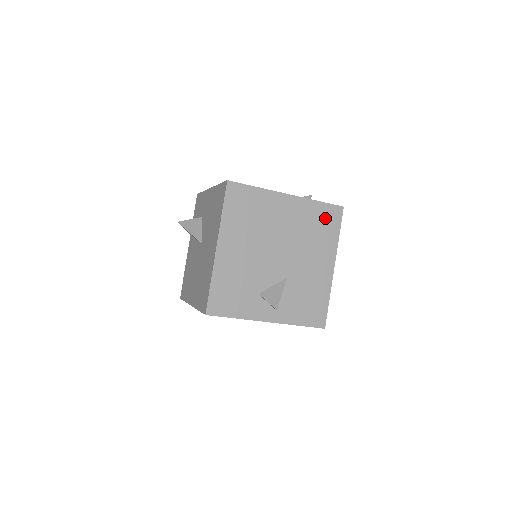
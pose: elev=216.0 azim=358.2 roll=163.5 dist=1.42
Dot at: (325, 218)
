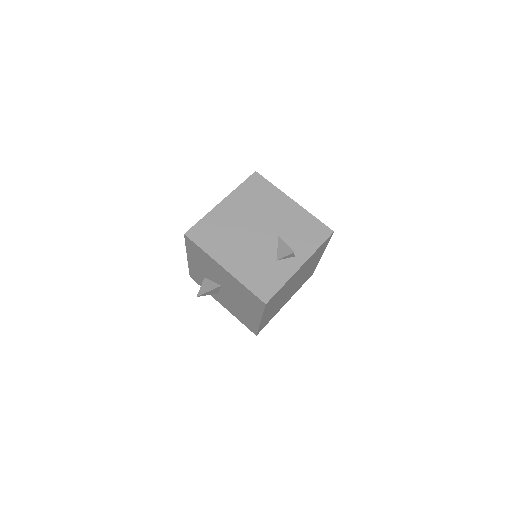
Dot at: (255, 187)
